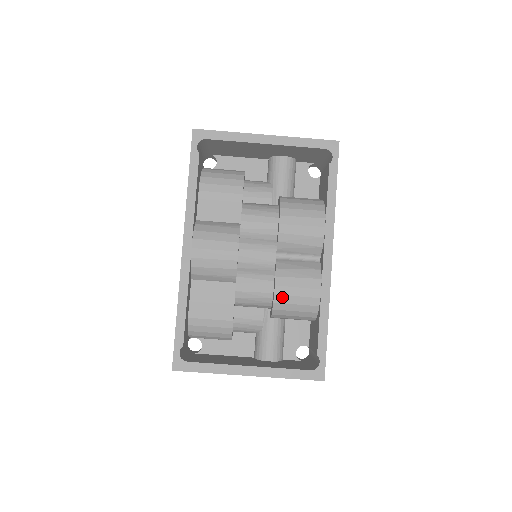
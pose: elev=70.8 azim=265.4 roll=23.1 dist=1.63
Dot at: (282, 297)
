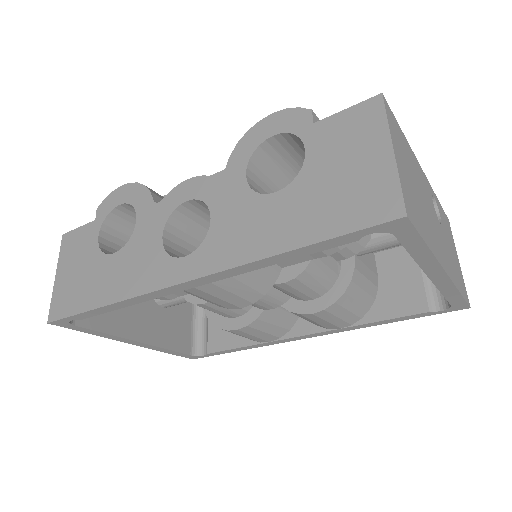
Dot at: (232, 332)
